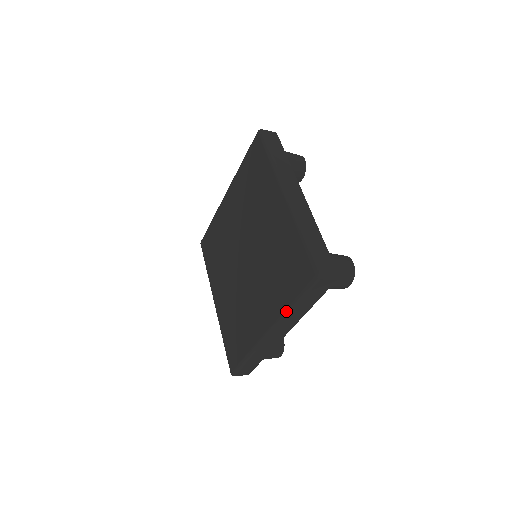
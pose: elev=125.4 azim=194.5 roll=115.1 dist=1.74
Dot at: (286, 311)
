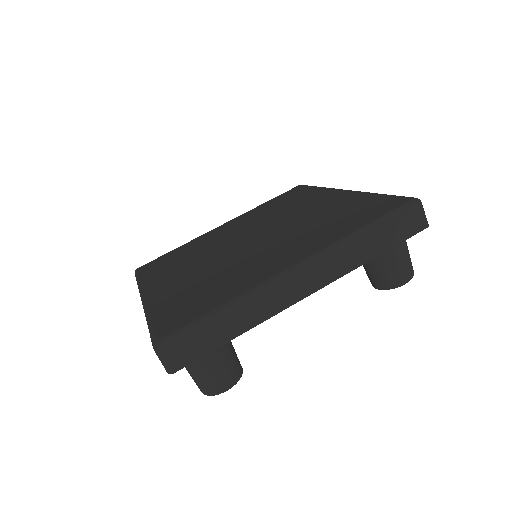
Dot at: (348, 236)
